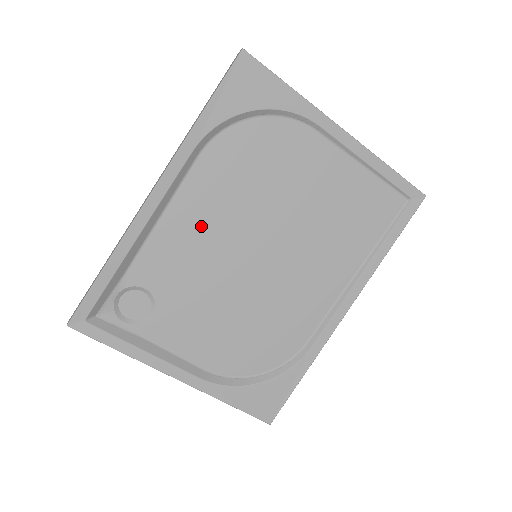
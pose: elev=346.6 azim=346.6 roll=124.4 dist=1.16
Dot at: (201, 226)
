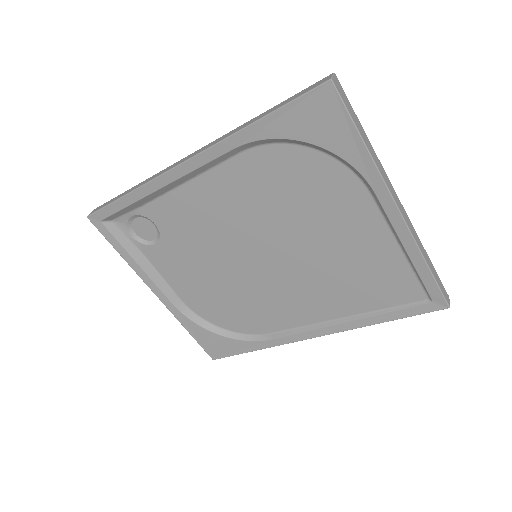
Dot at: (219, 208)
